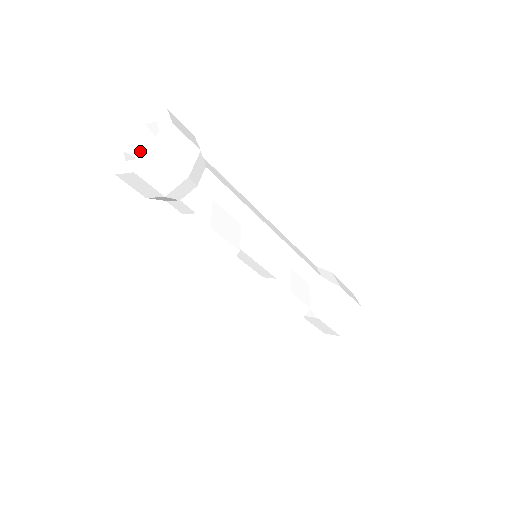
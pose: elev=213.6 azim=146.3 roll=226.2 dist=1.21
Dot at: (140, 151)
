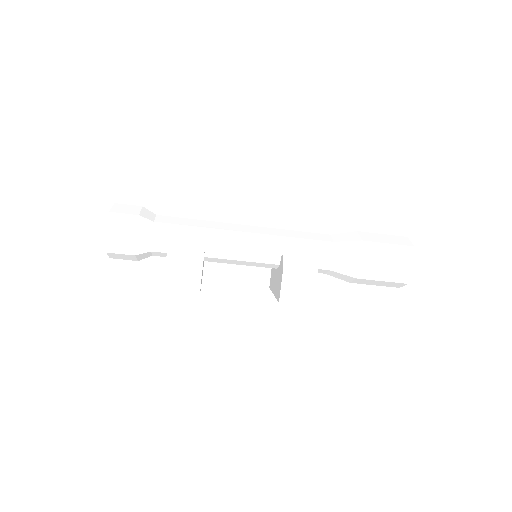
Dot at: occluded
